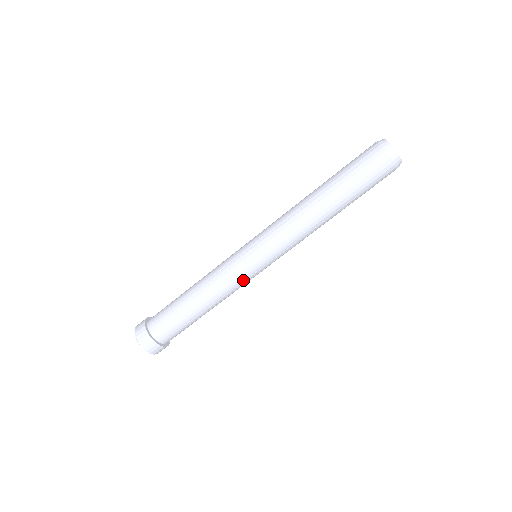
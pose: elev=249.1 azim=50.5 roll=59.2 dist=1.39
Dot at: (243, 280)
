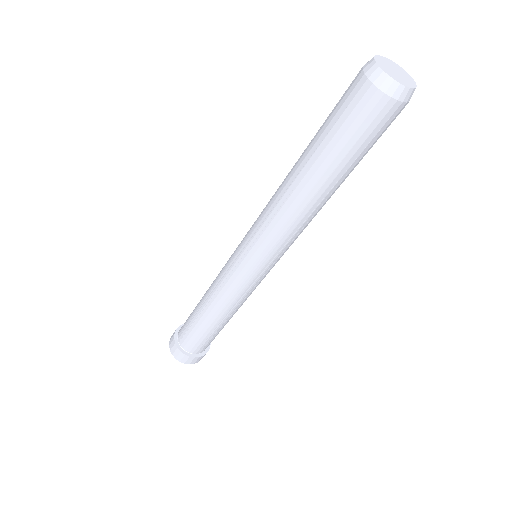
Dot at: (247, 289)
